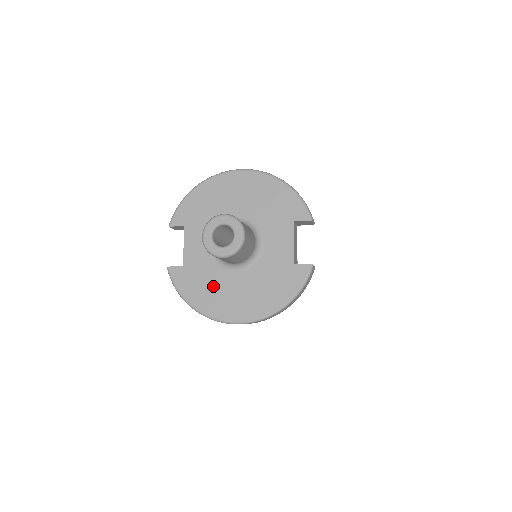
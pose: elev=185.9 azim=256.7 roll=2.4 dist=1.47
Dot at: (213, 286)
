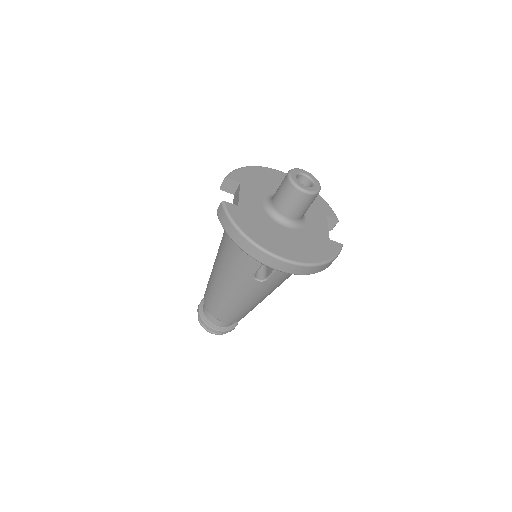
Dot at: (265, 228)
